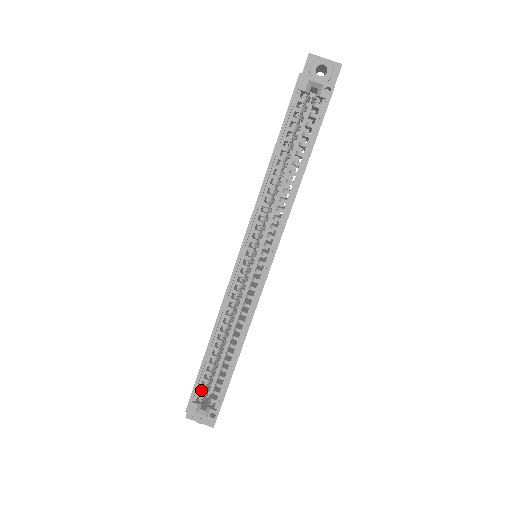
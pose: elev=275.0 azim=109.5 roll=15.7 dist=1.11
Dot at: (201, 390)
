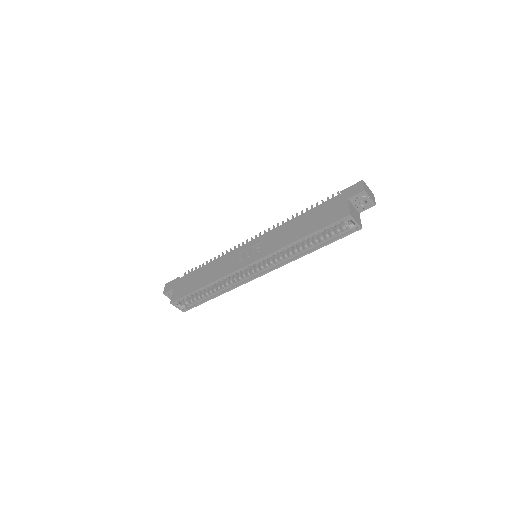
Dot at: occluded
